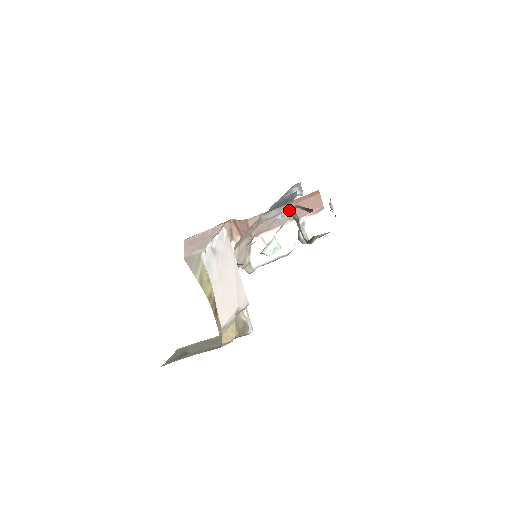
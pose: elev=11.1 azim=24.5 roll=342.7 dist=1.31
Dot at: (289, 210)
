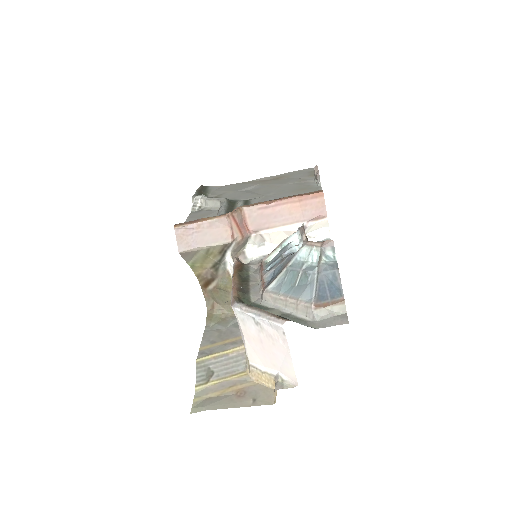
Dot at: (341, 313)
